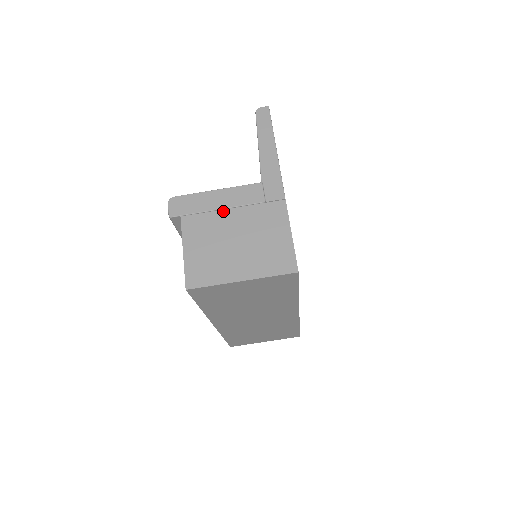
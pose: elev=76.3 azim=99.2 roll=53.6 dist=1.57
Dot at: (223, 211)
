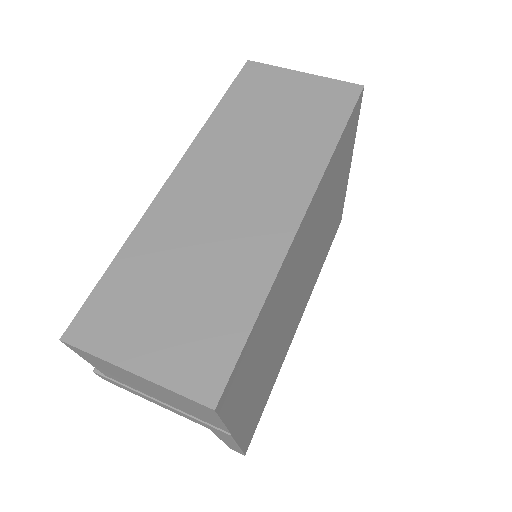
Dot at: occluded
